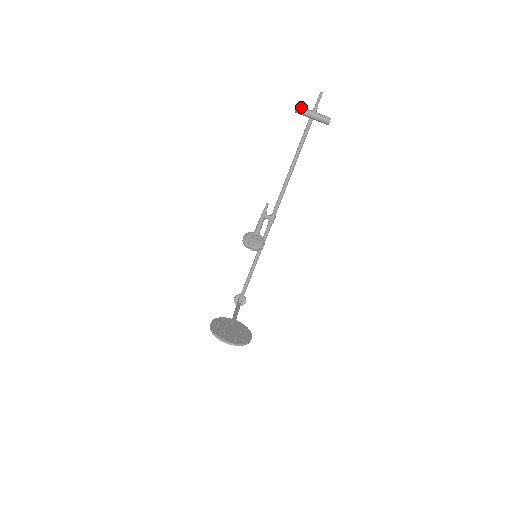
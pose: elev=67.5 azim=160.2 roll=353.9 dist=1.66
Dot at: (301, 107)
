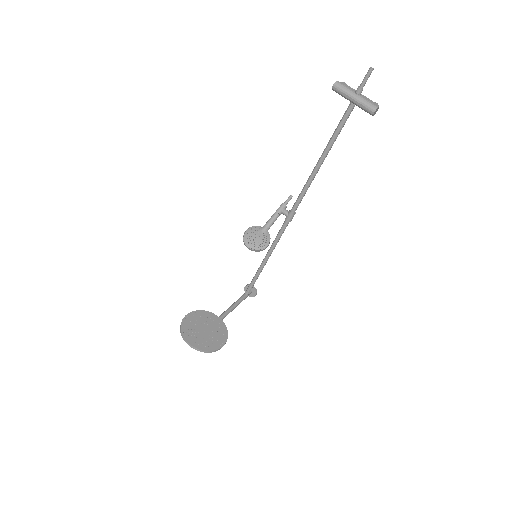
Dot at: (340, 84)
